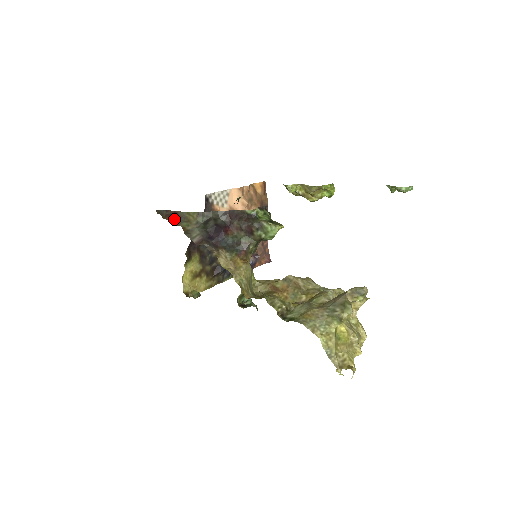
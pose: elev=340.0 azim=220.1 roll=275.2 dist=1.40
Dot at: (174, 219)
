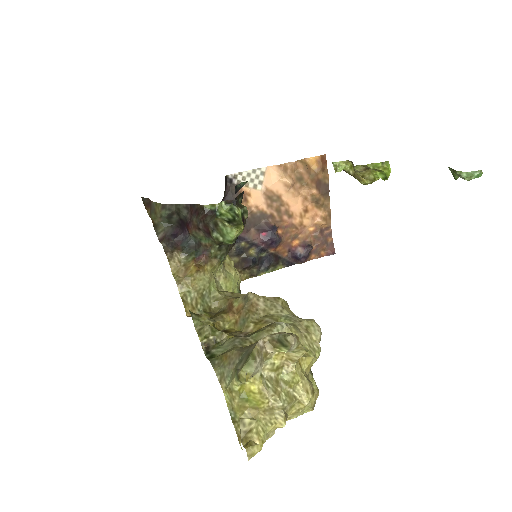
Dot at: (150, 209)
